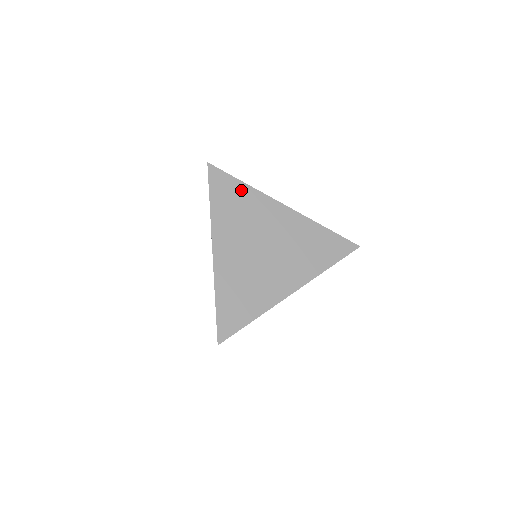
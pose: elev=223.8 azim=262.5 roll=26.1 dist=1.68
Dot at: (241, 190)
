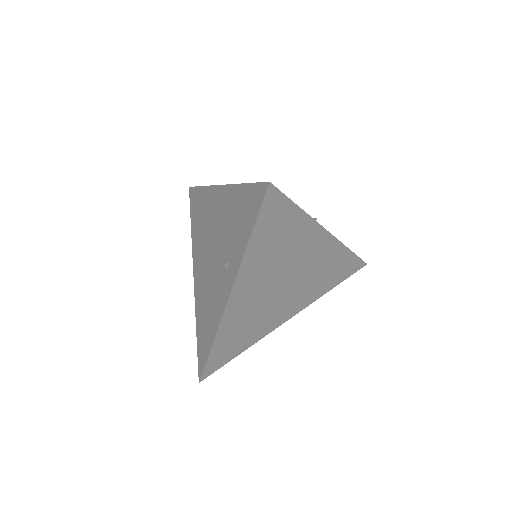
Dot at: (293, 219)
